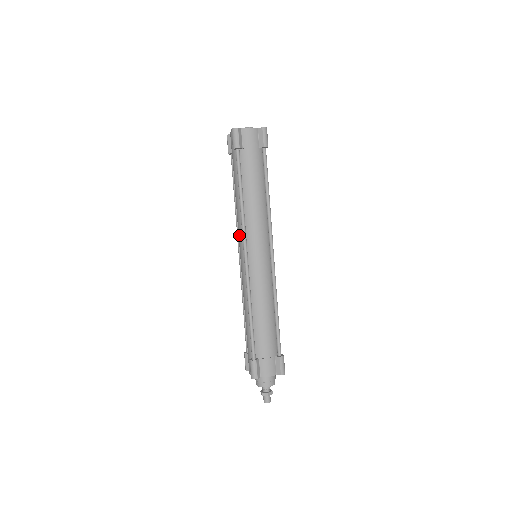
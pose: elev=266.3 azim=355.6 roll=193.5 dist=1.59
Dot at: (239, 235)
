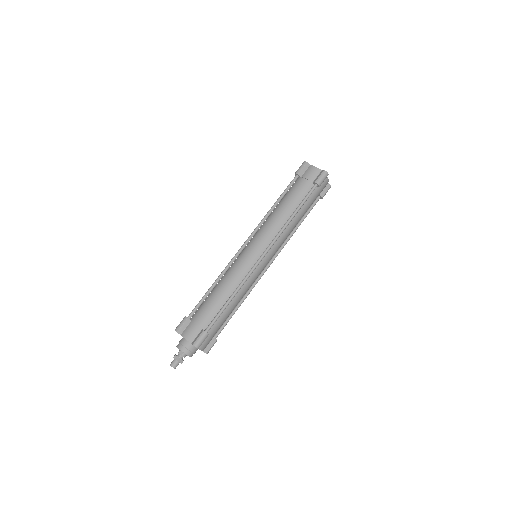
Dot at: (266, 235)
